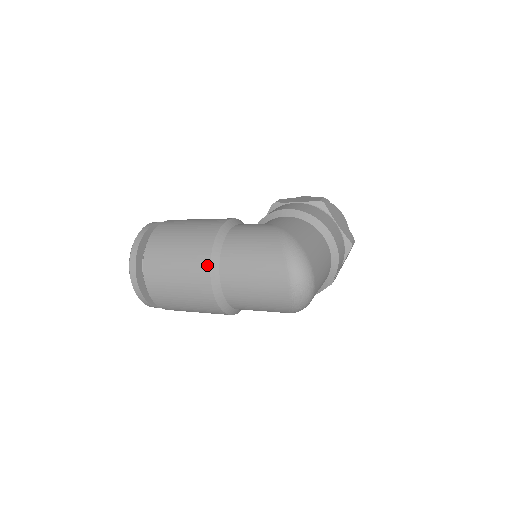
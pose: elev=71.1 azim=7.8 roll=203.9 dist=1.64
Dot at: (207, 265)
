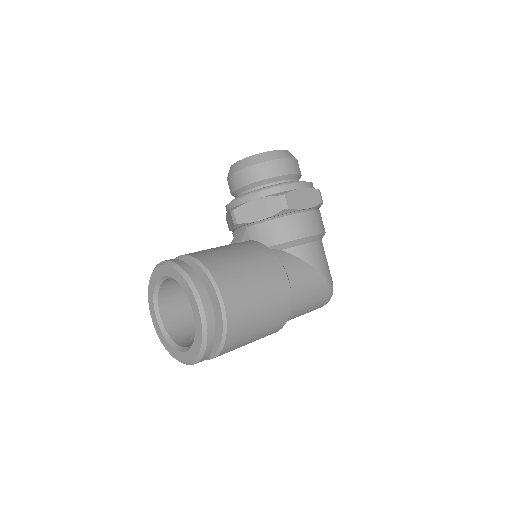
Dot at: occluded
